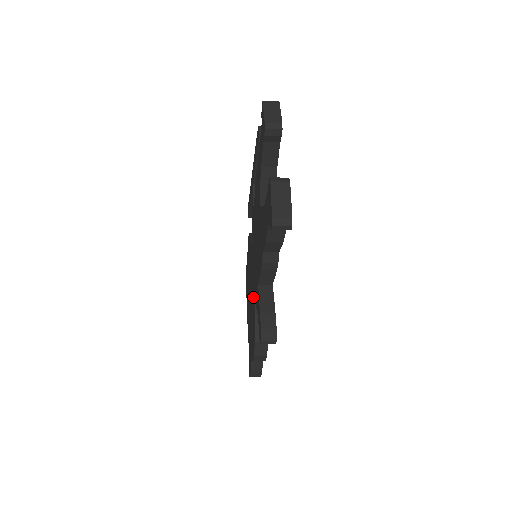
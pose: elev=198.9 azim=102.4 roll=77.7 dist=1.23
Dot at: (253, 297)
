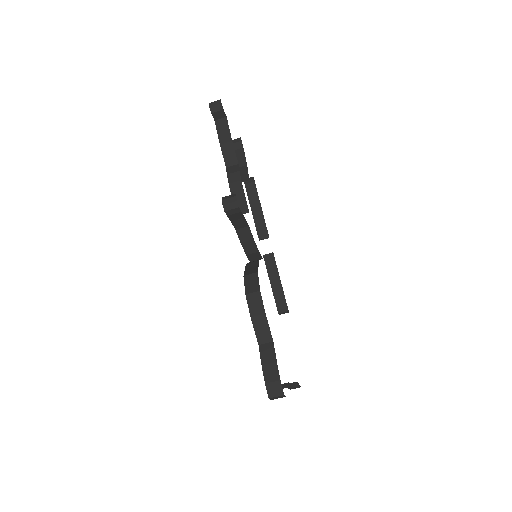
Dot at: occluded
